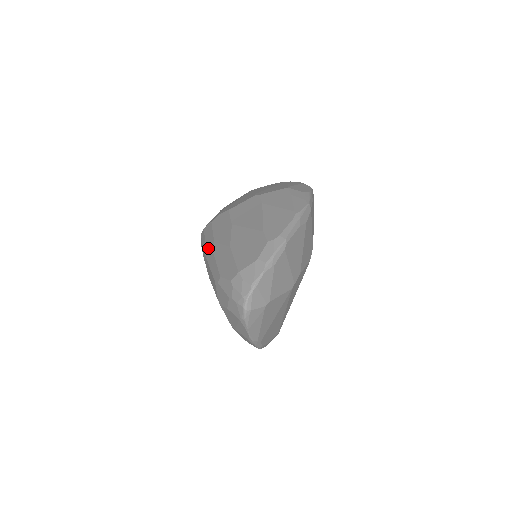
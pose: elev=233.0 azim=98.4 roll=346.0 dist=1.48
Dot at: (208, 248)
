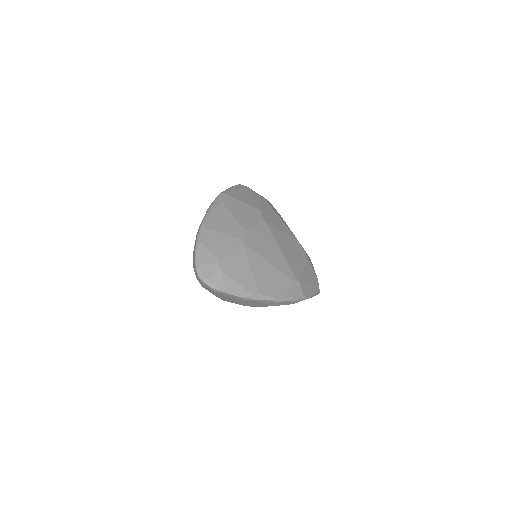
Dot at: occluded
